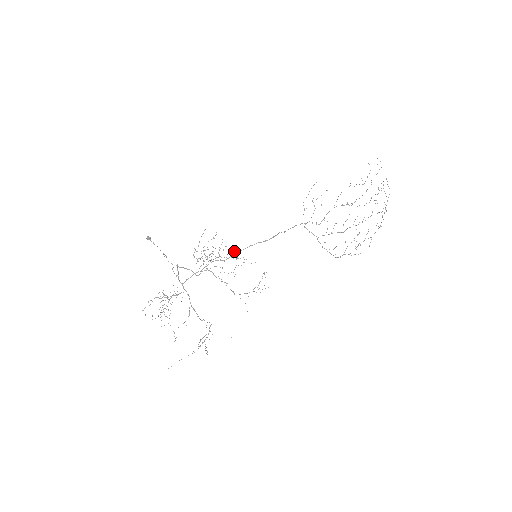
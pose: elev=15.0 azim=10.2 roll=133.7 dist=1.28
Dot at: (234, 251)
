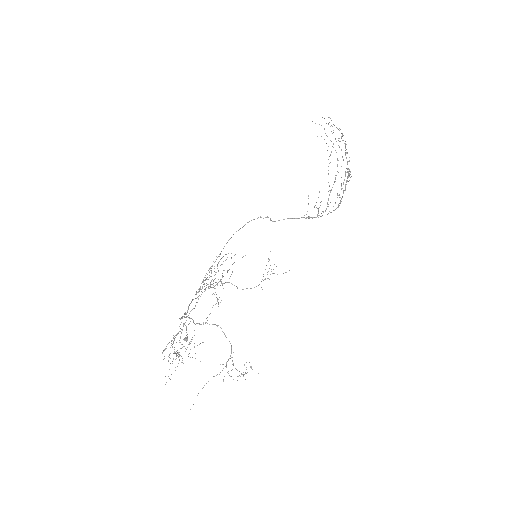
Dot at: occluded
